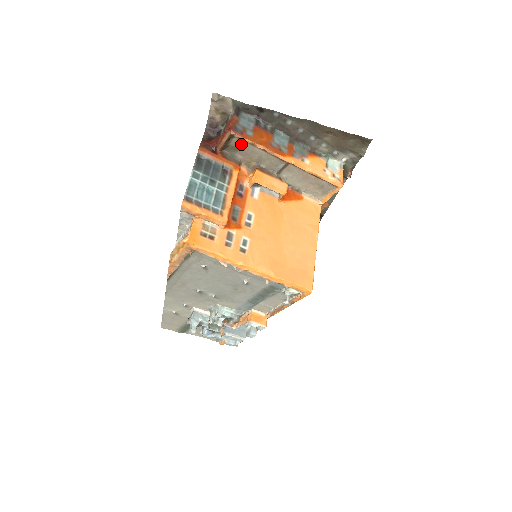
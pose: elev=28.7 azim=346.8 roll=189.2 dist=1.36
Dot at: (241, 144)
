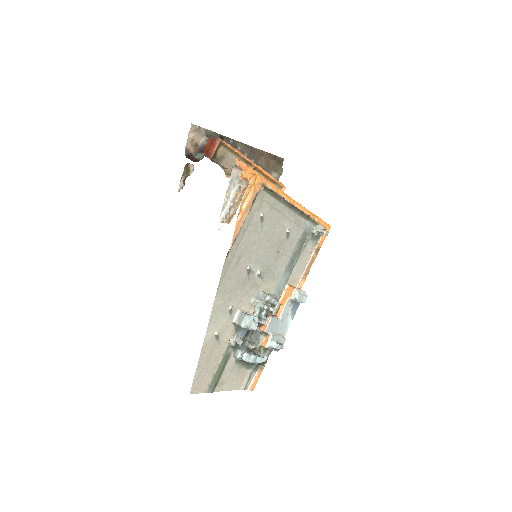
Dot at: (224, 153)
